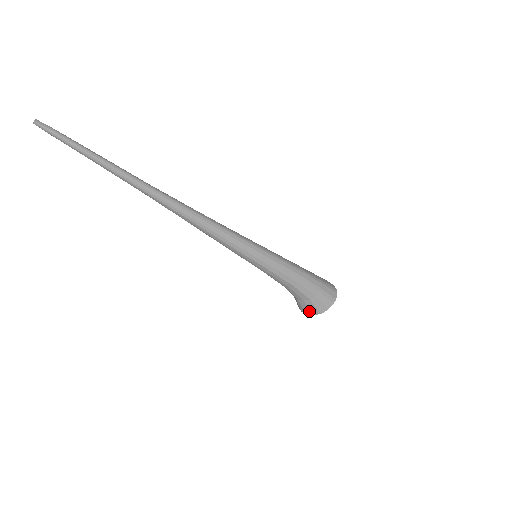
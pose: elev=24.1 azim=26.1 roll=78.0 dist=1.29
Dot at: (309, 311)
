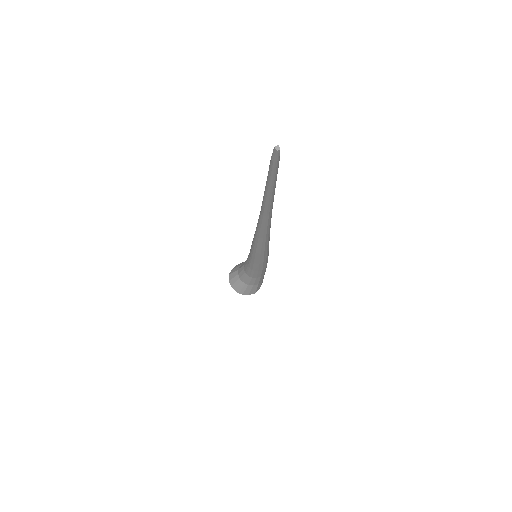
Dot at: (249, 292)
